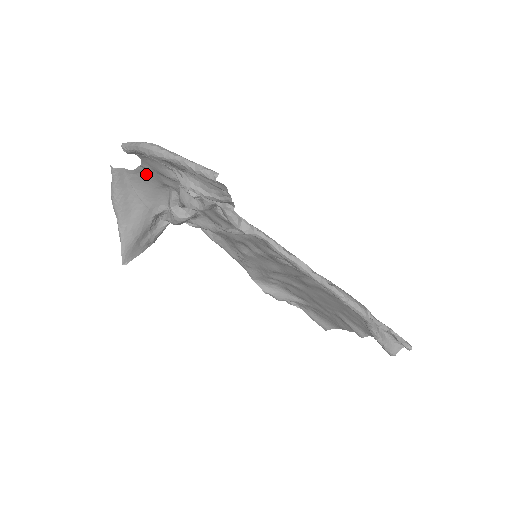
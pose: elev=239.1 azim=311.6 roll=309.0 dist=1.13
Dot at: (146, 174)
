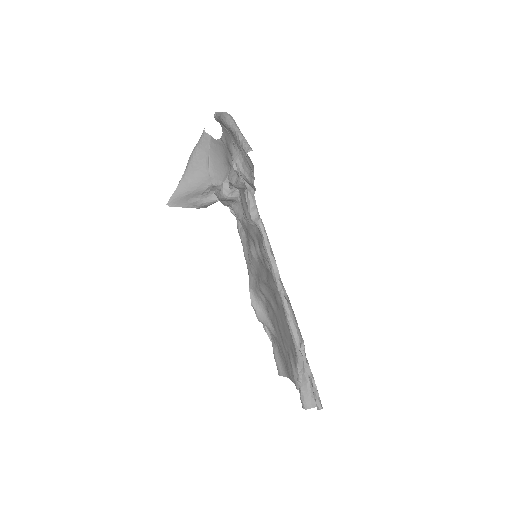
Dot at: (222, 148)
